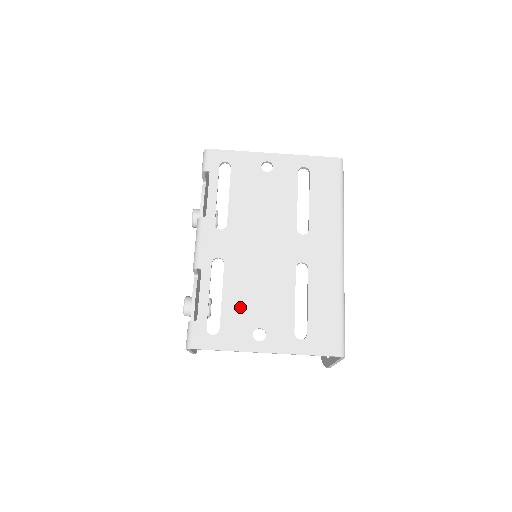
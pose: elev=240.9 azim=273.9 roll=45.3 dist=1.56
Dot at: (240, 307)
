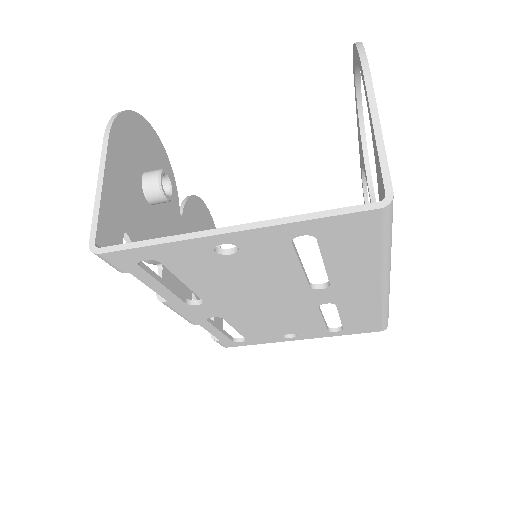
Dot at: (260, 331)
